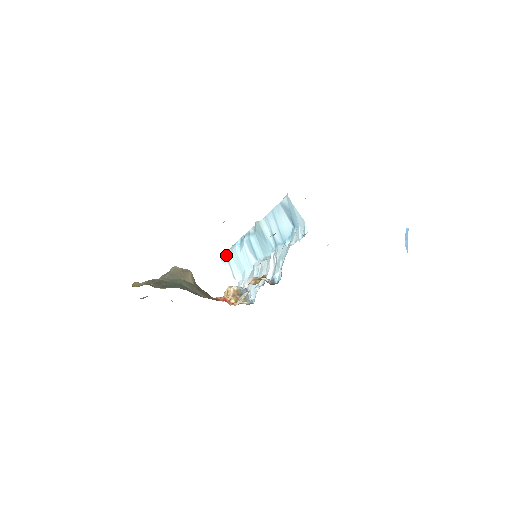
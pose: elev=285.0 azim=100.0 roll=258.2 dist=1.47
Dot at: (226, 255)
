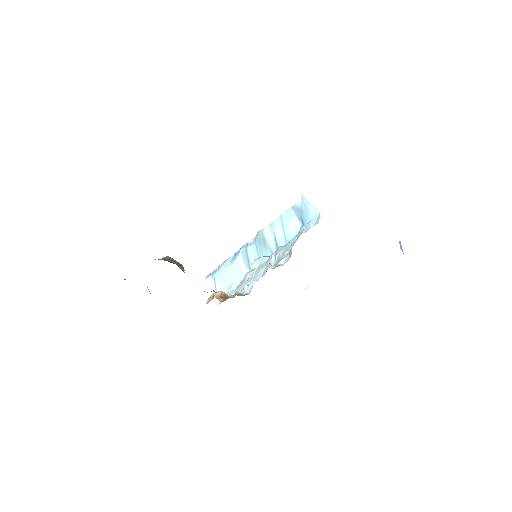
Dot at: (212, 272)
